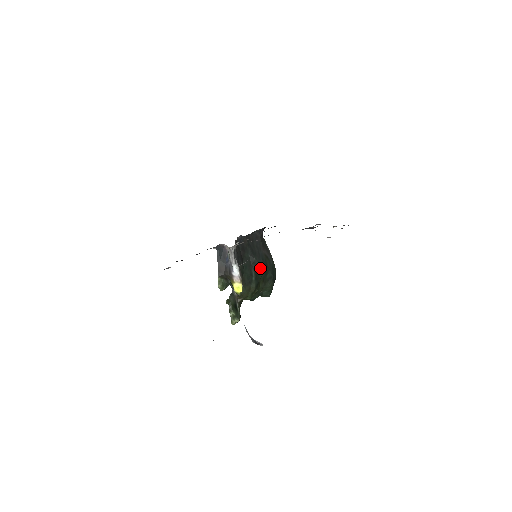
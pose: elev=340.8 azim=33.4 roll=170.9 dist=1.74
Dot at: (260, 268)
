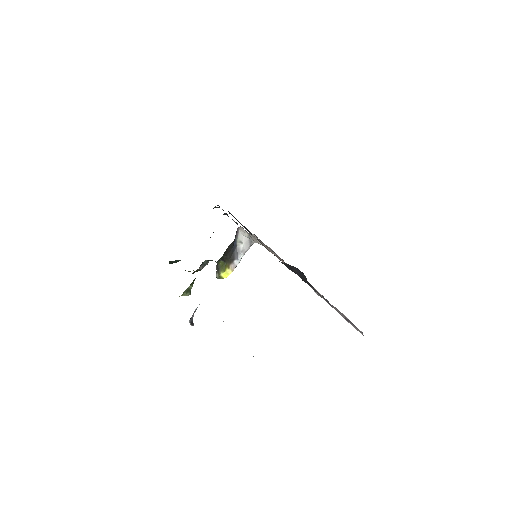
Dot at: occluded
